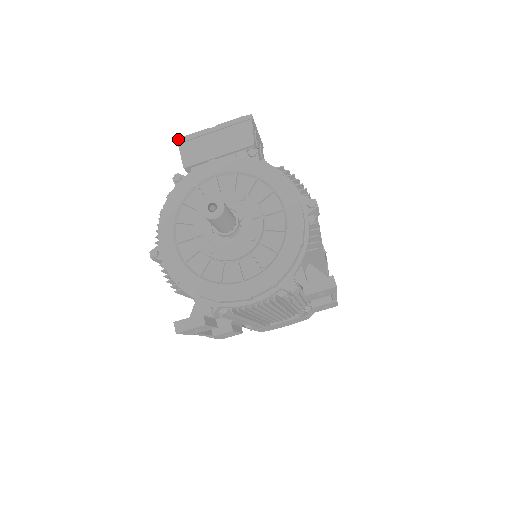
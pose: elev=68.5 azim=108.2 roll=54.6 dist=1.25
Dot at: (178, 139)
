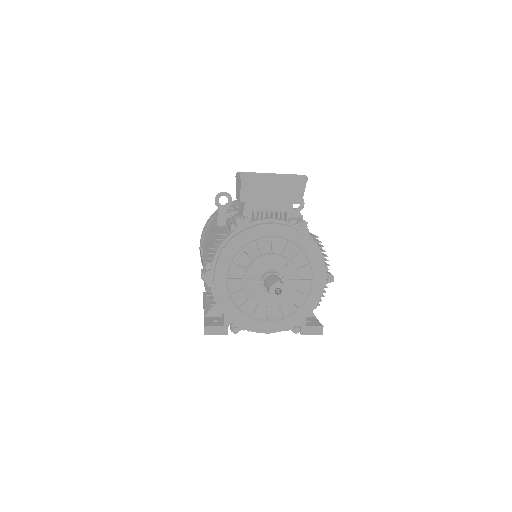
Dot at: (243, 174)
